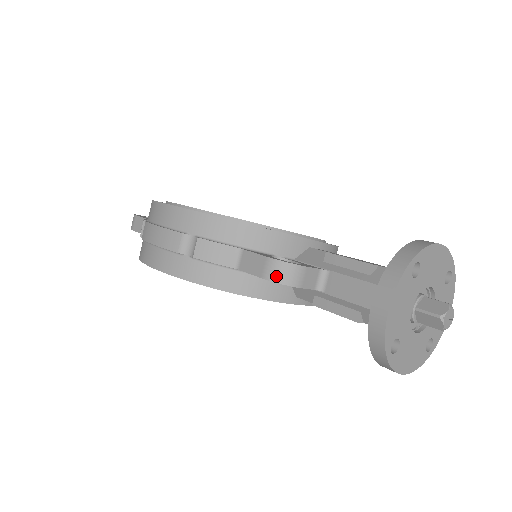
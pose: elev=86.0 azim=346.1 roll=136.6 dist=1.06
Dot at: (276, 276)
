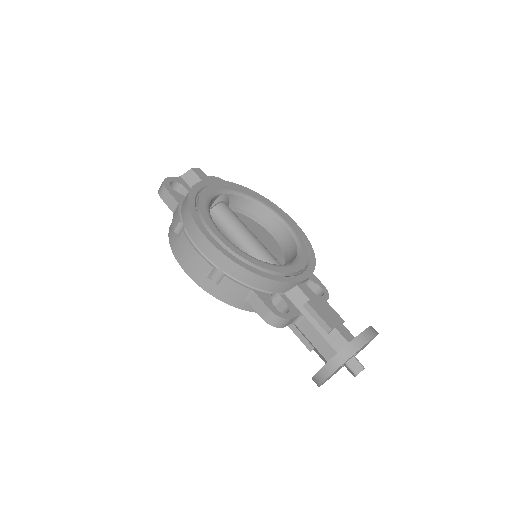
Dot at: (272, 322)
